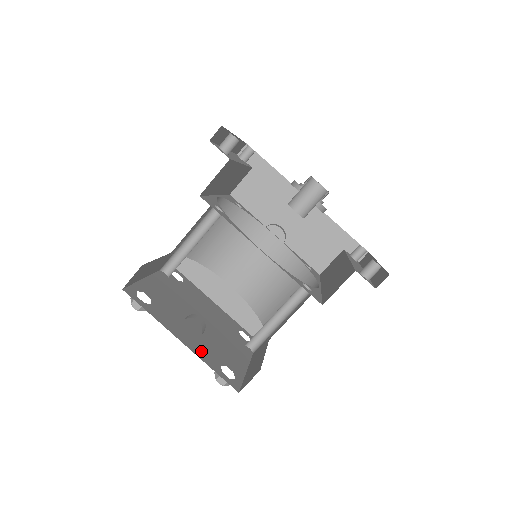
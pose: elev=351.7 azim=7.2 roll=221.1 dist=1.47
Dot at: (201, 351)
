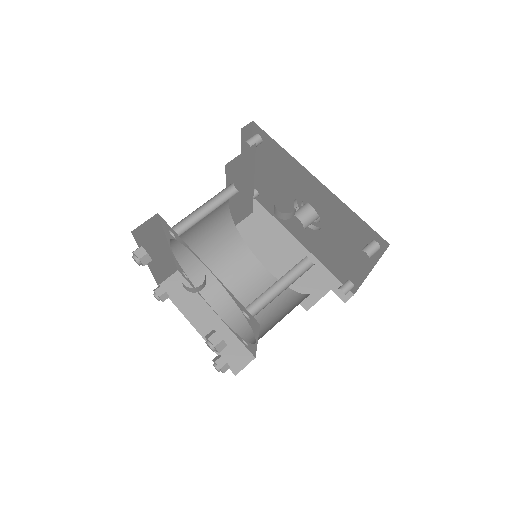
Dot at: occluded
